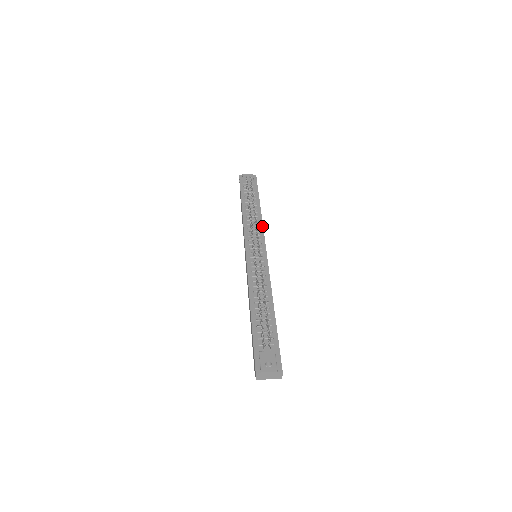
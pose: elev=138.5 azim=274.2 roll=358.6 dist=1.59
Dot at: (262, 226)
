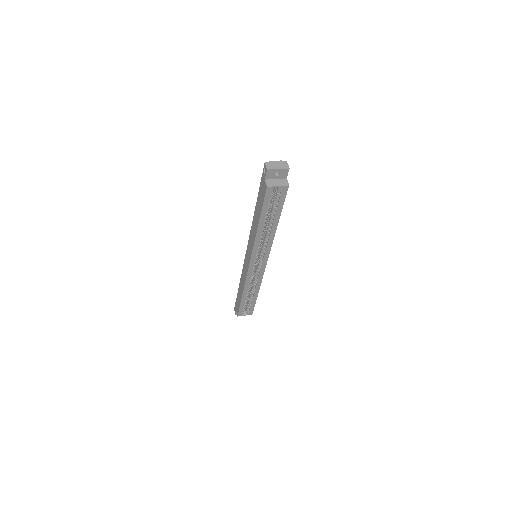
Dot at: occluded
